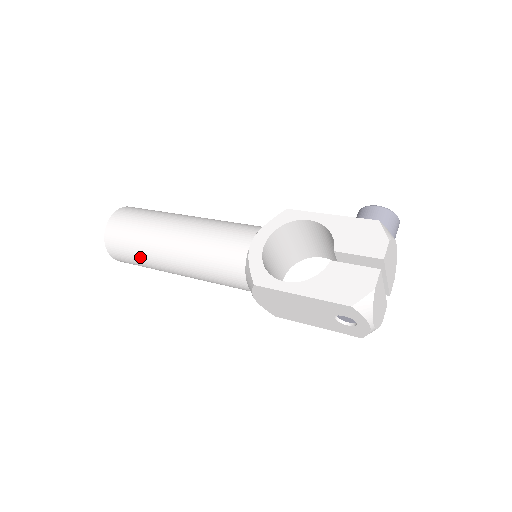
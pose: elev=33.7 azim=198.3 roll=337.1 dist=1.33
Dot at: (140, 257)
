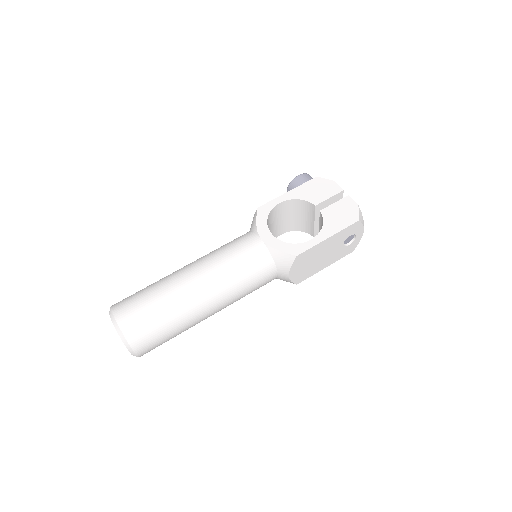
Dot at: (174, 325)
